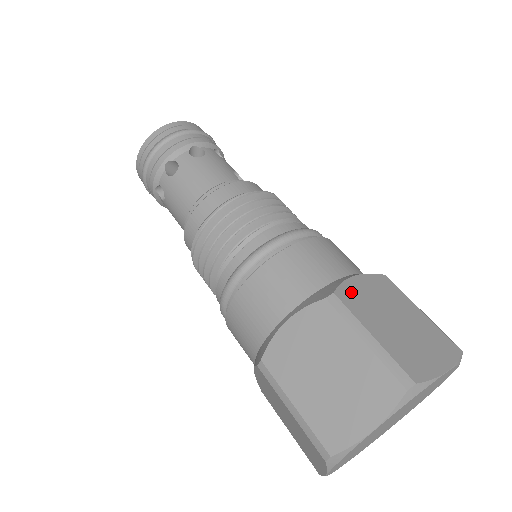
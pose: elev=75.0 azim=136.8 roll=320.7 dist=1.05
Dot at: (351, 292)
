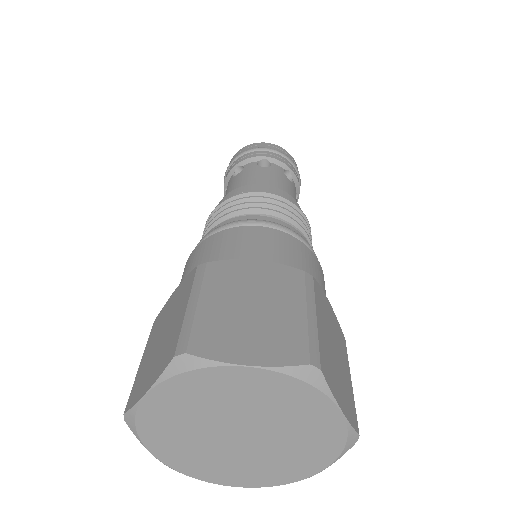
Dot at: (322, 296)
